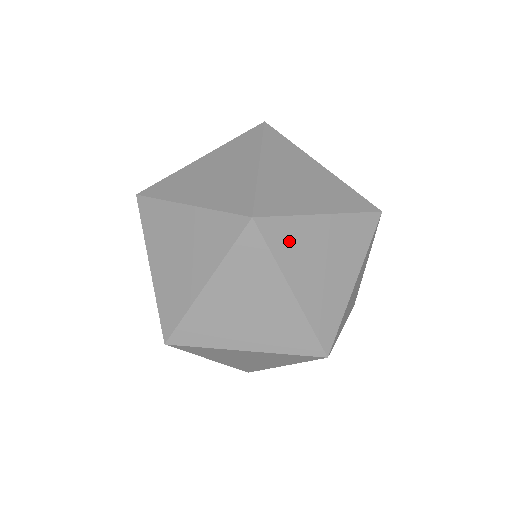
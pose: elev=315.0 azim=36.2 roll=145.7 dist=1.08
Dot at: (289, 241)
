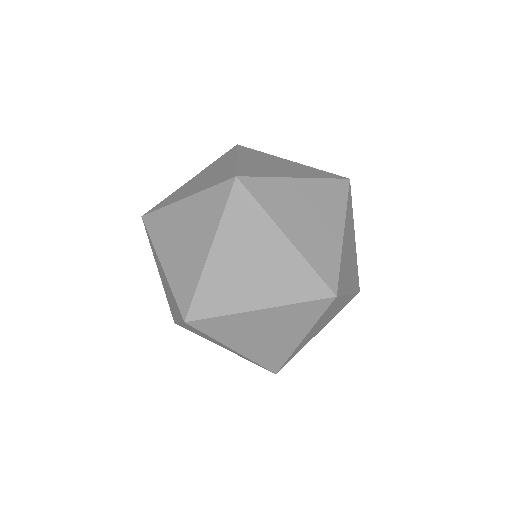
Dot at: (343, 276)
